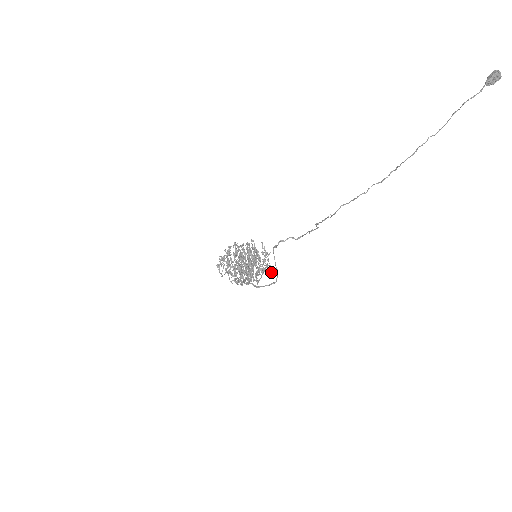
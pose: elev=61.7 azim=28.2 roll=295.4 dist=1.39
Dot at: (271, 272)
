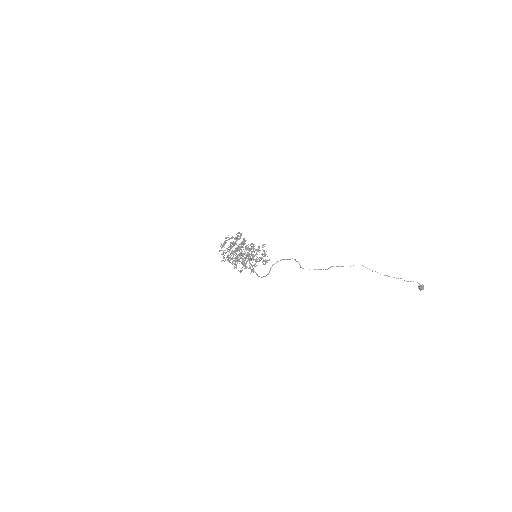
Dot at: occluded
